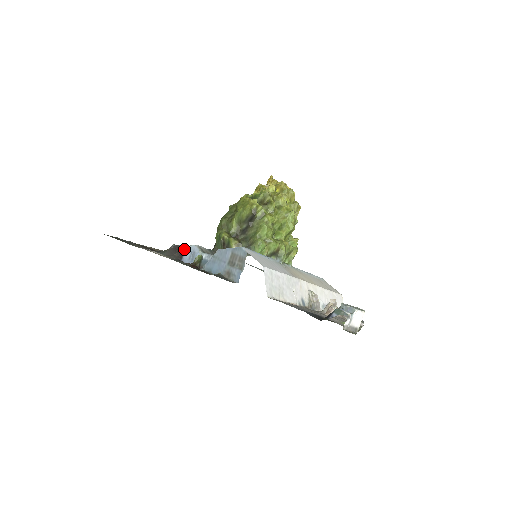
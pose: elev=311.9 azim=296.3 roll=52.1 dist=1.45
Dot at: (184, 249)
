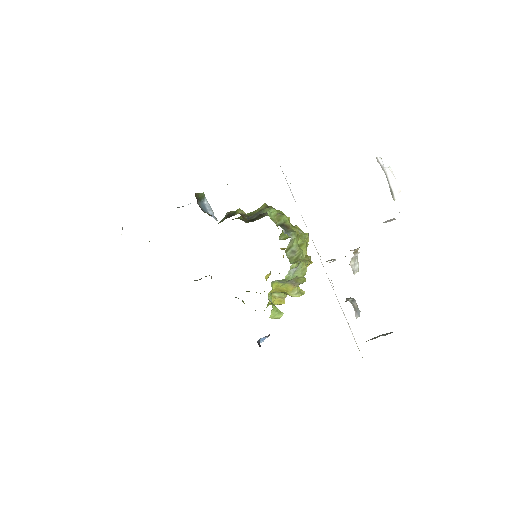
Dot at: (183, 206)
